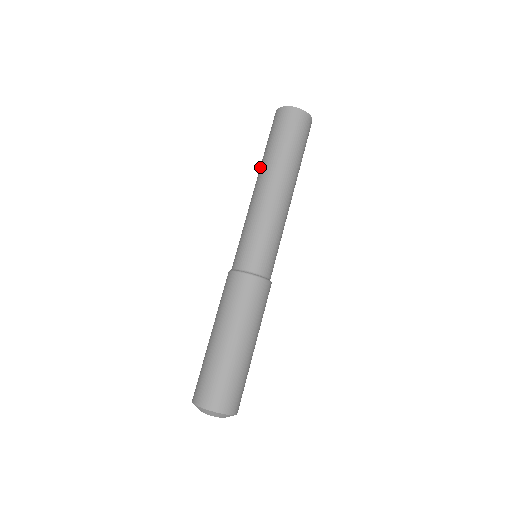
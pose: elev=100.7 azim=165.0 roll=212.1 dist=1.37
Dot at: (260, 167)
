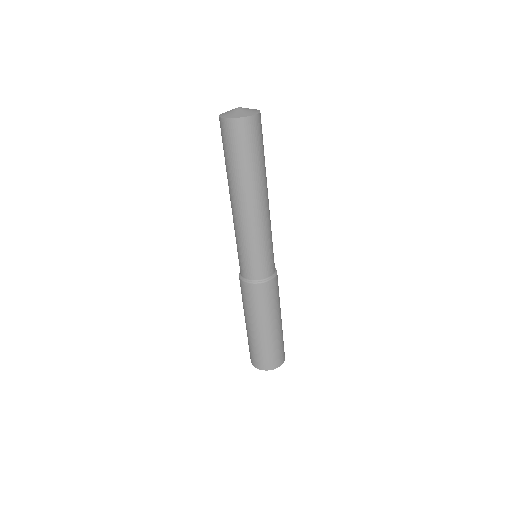
Dot at: occluded
